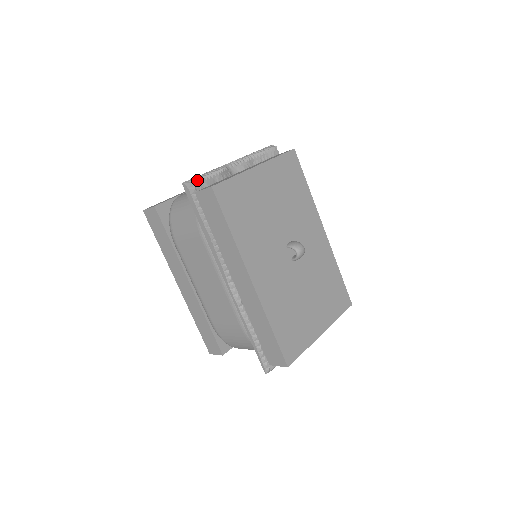
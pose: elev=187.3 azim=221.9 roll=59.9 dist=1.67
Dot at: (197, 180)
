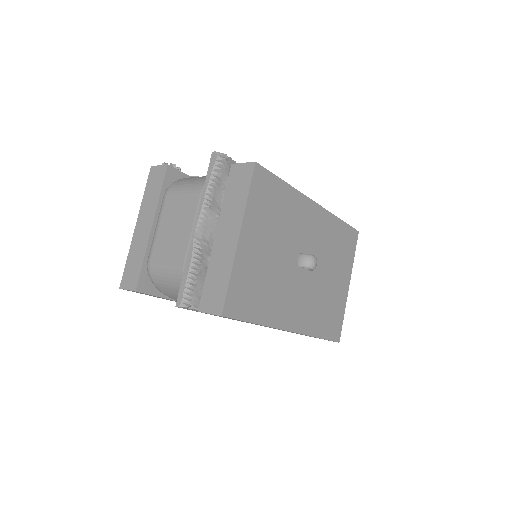
Dot at: (189, 295)
